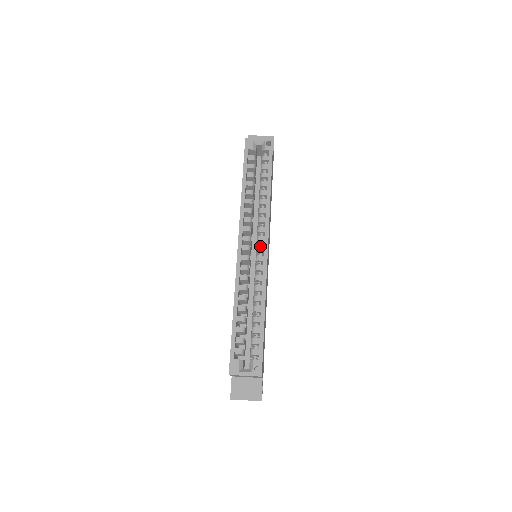
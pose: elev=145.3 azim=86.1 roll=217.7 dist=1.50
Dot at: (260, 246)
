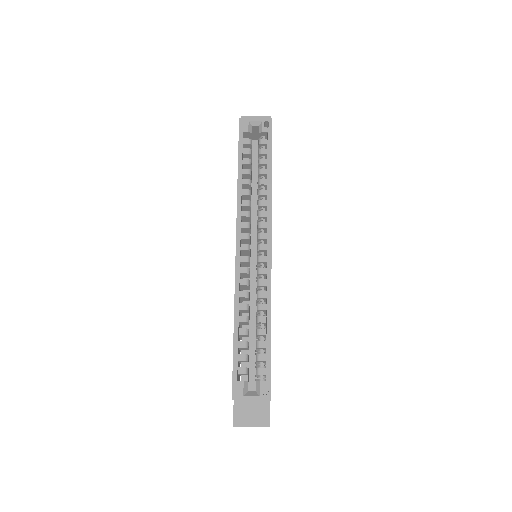
Dot at: (262, 245)
